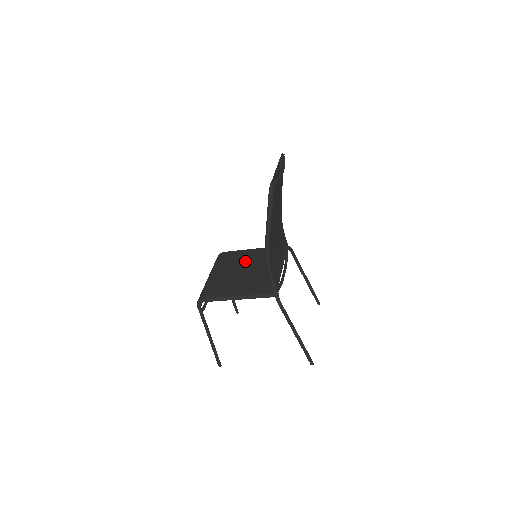
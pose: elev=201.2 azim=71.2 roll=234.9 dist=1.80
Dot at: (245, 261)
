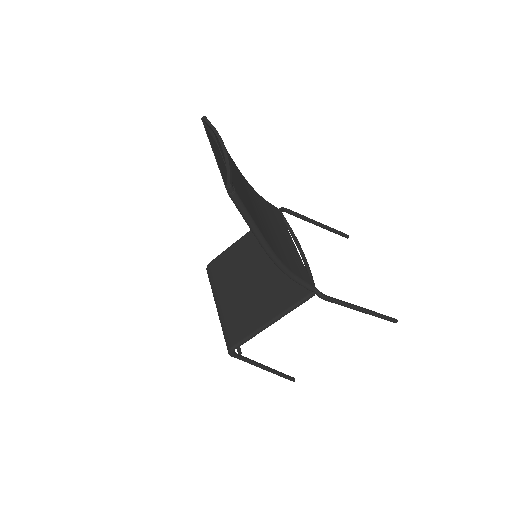
Dot at: (244, 262)
